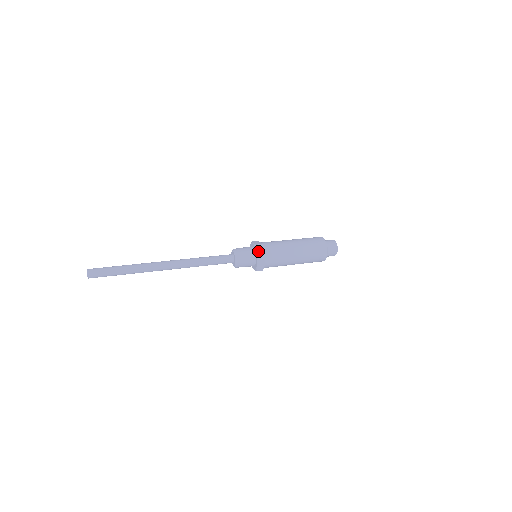
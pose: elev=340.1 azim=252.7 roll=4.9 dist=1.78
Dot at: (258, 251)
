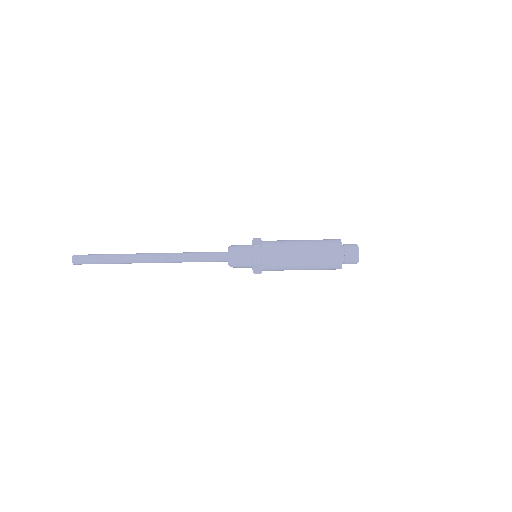
Dot at: (254, 241)
